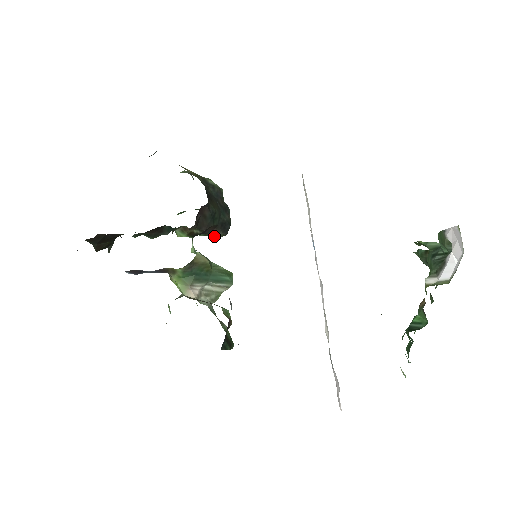
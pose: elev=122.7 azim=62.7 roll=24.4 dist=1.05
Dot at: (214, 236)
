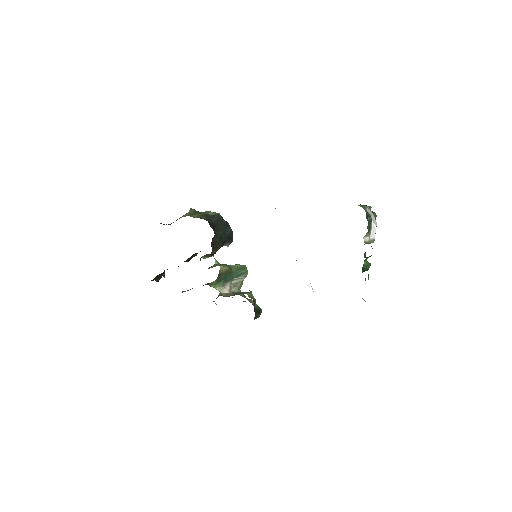
Dot at: occluded
